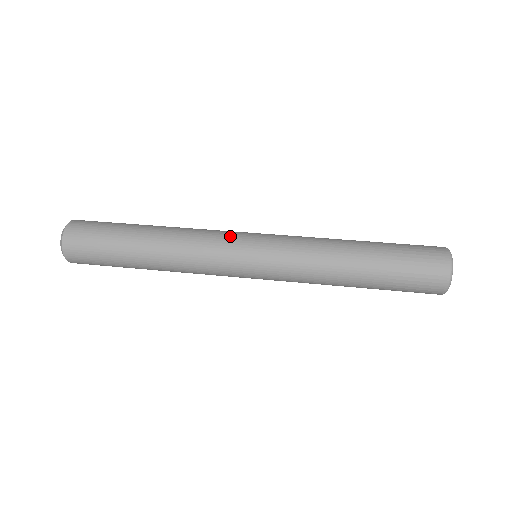
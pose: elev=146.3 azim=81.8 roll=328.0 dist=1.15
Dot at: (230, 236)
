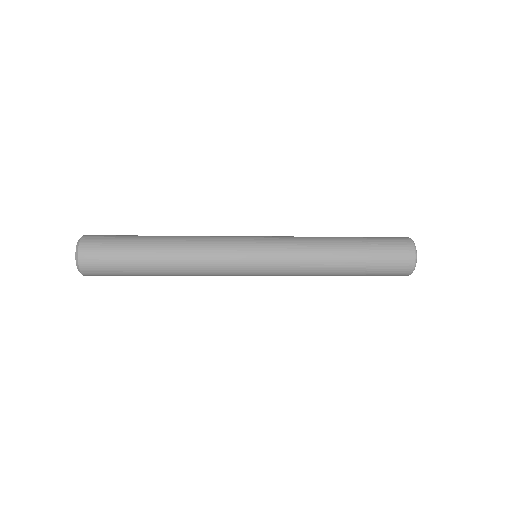
Dot at: (235, 238)
